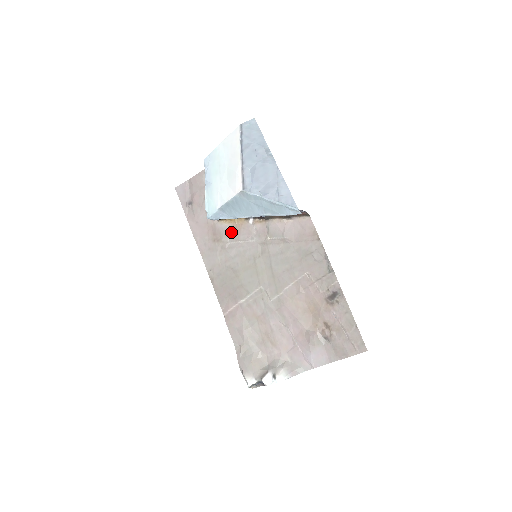
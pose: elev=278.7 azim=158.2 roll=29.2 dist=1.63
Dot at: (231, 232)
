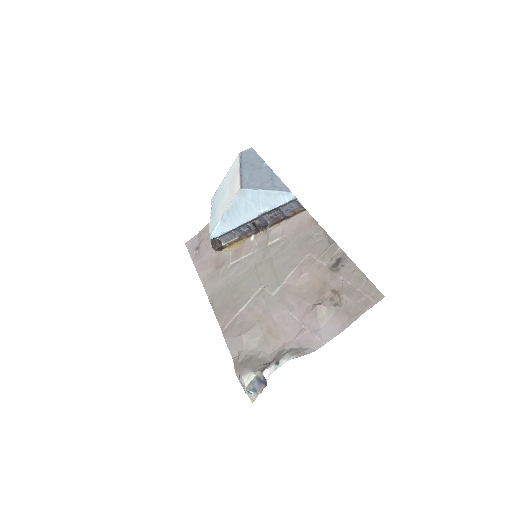
Dot at: (233, 254)
